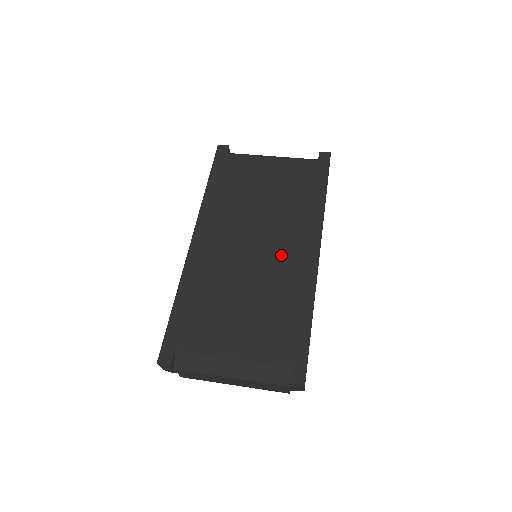
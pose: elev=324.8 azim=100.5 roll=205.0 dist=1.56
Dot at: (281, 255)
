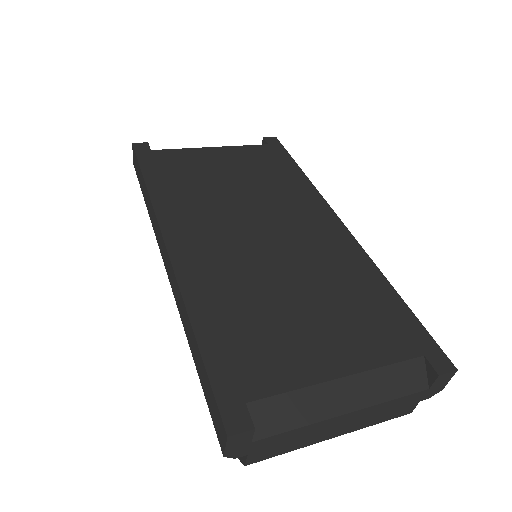
Dot at: (302, 235)
